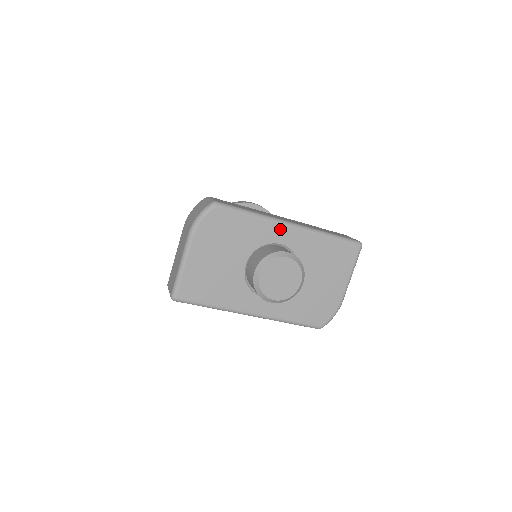
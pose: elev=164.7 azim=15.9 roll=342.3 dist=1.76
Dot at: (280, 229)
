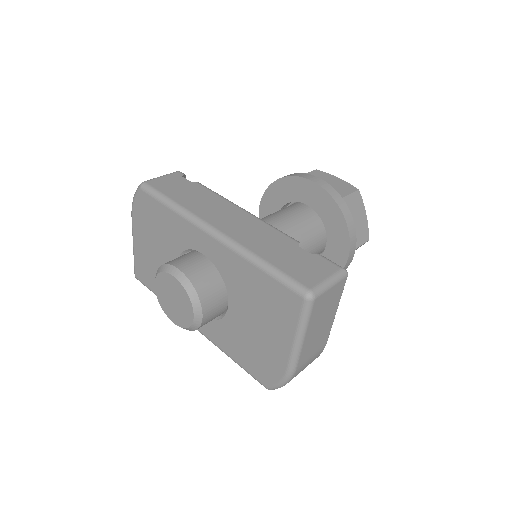
Dot at: (199, 234)
